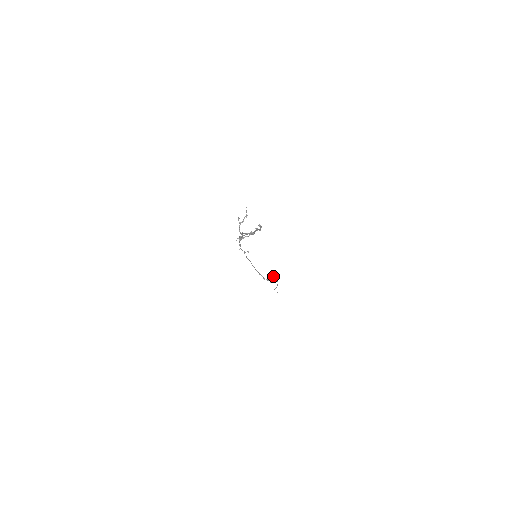
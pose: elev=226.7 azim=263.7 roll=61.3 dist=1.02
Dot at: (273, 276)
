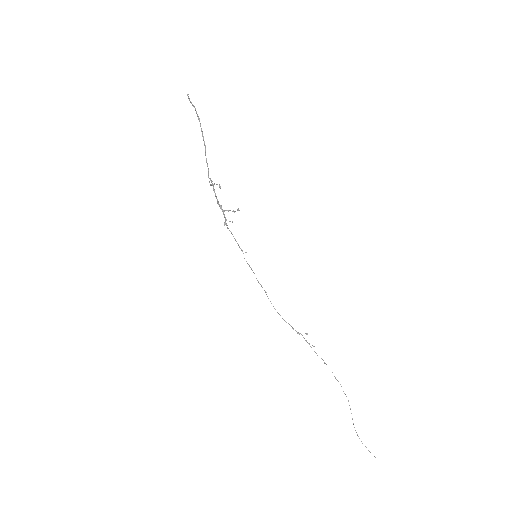
Dot at: occluded
